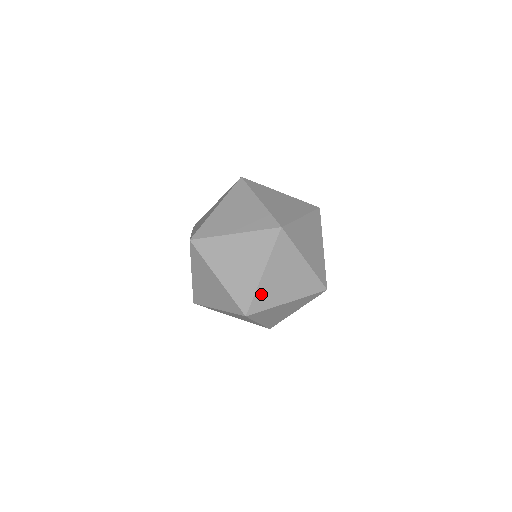
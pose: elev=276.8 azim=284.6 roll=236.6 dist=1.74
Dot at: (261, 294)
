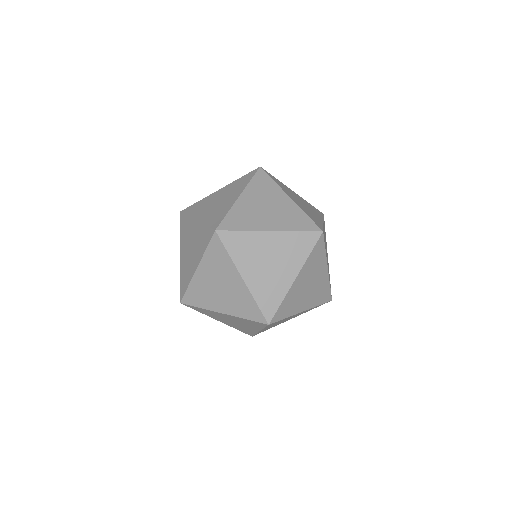
Dot at: occluded
